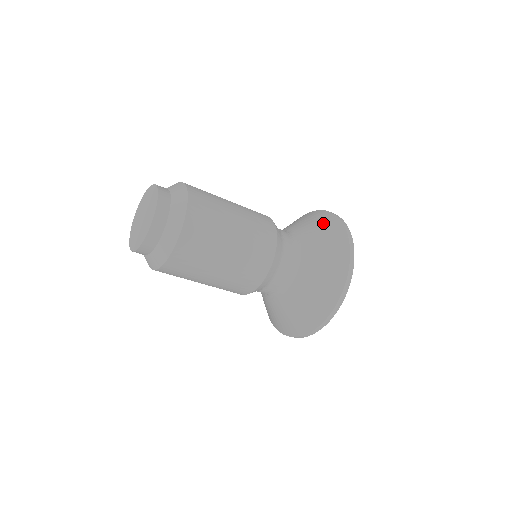
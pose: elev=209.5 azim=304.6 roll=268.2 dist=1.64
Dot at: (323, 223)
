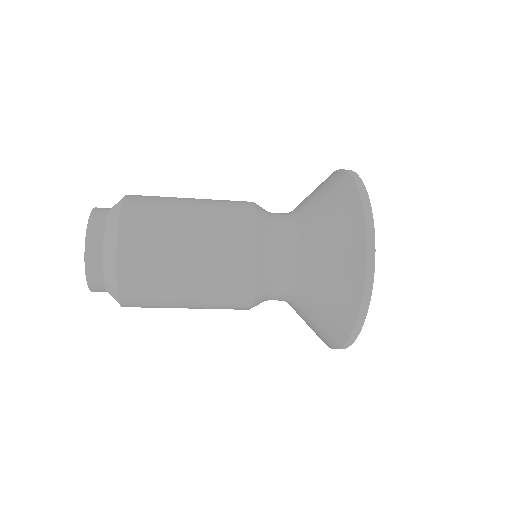
Dot at: (342, 241)
